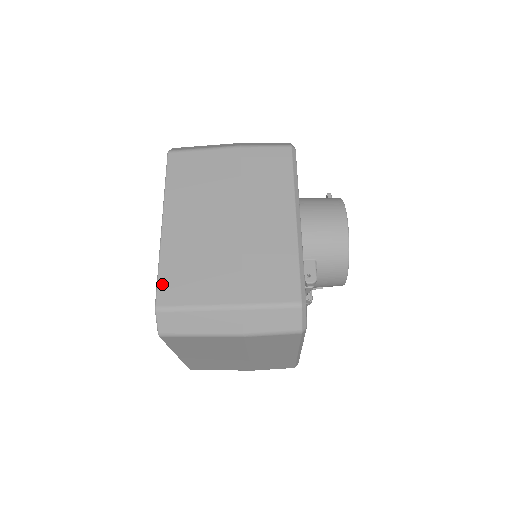
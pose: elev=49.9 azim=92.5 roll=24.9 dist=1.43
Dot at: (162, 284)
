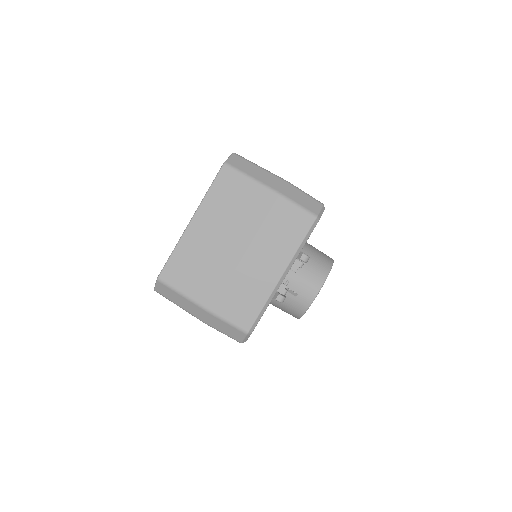
Dot at: occluded
